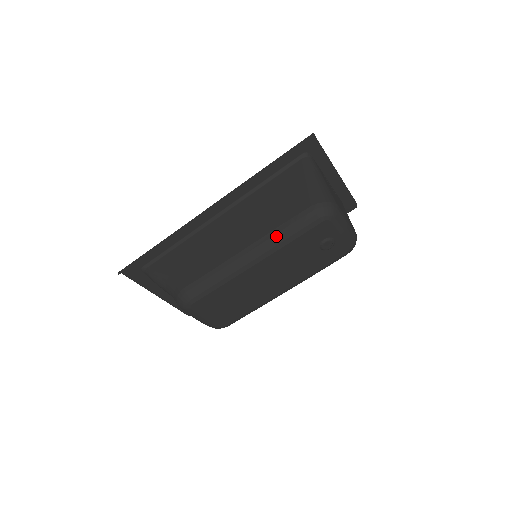
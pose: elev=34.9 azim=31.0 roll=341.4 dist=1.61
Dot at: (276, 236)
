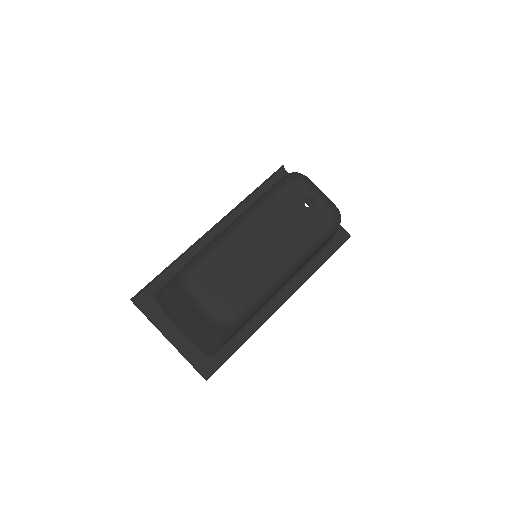
Dot at: (259, 200)
